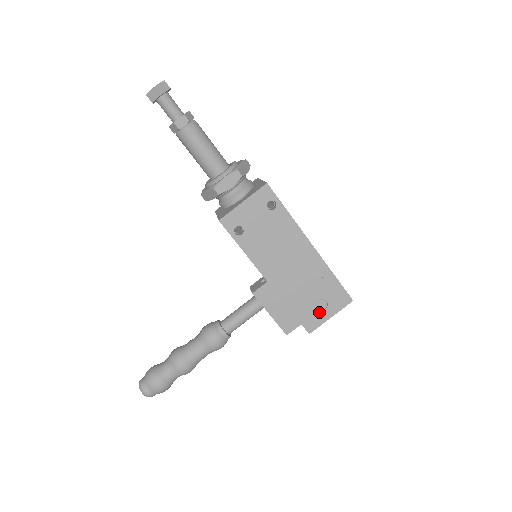
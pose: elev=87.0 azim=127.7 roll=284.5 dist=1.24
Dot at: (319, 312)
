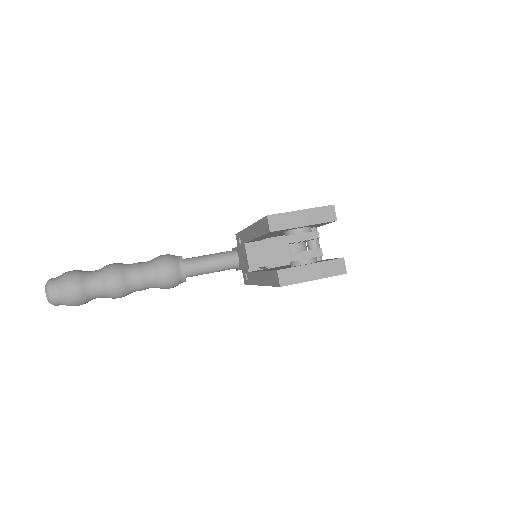
Dot at: occluded
